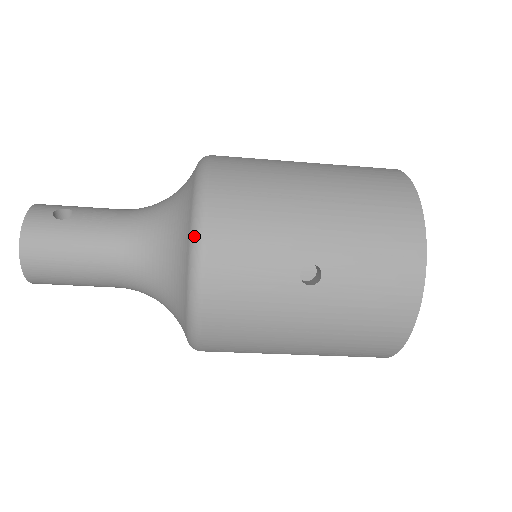
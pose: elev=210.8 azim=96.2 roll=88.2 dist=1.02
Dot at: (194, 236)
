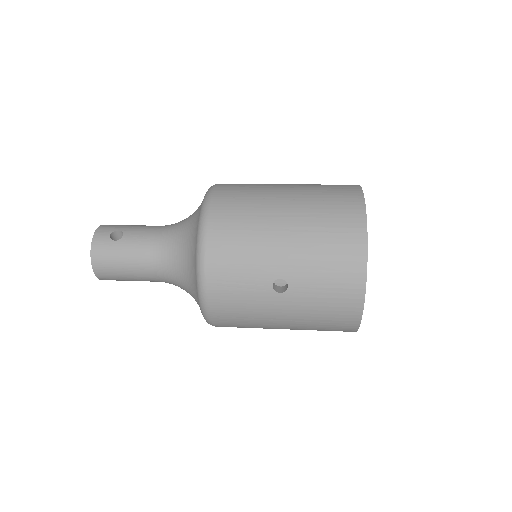
Dot at: (198, 261)
